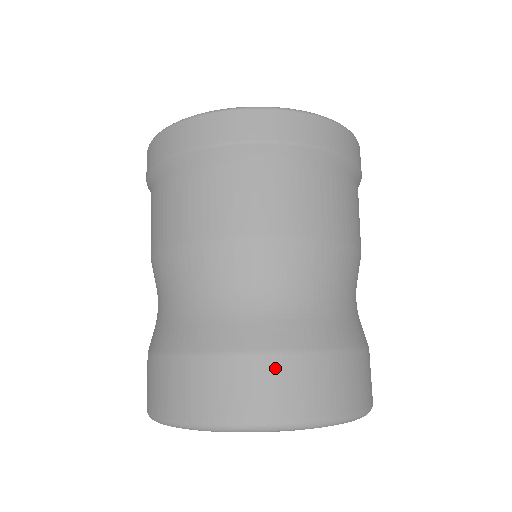
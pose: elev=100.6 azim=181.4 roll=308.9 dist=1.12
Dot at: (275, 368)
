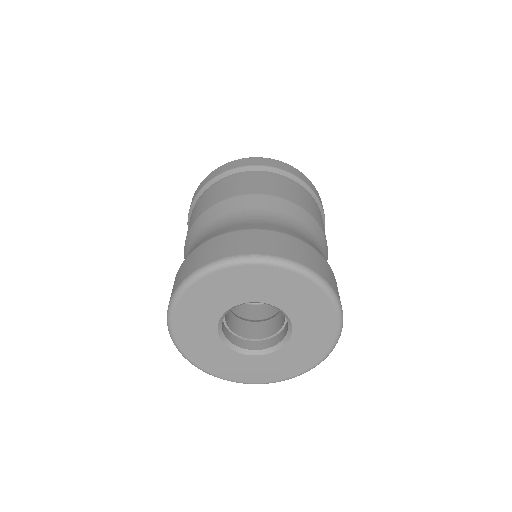
Dot at: (200, 250)
